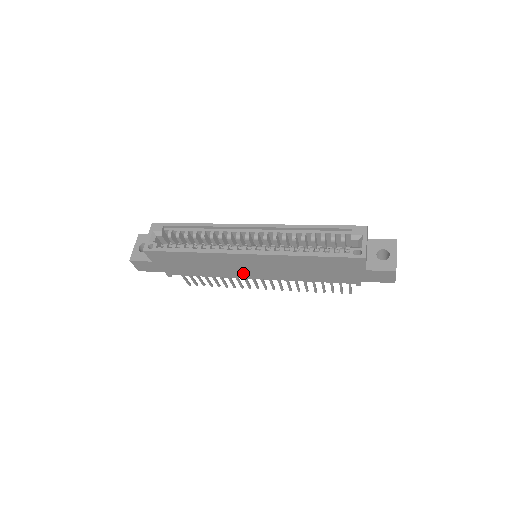
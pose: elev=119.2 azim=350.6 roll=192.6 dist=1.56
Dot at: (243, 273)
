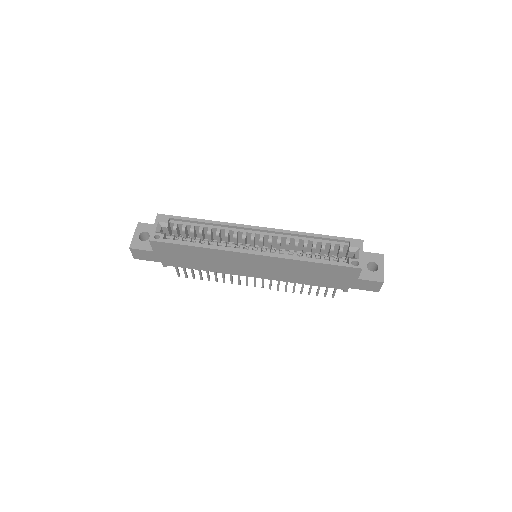
Dot at: (242, 271)
